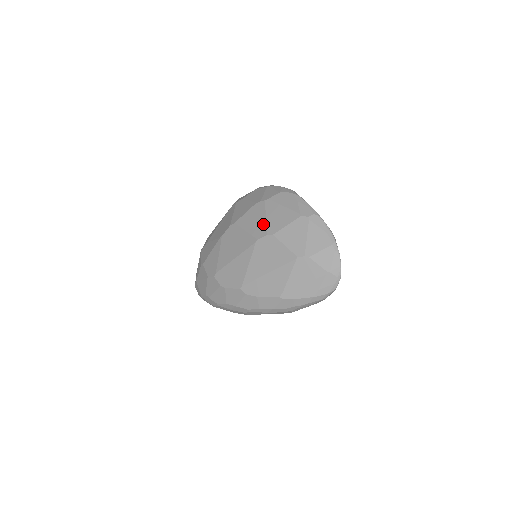
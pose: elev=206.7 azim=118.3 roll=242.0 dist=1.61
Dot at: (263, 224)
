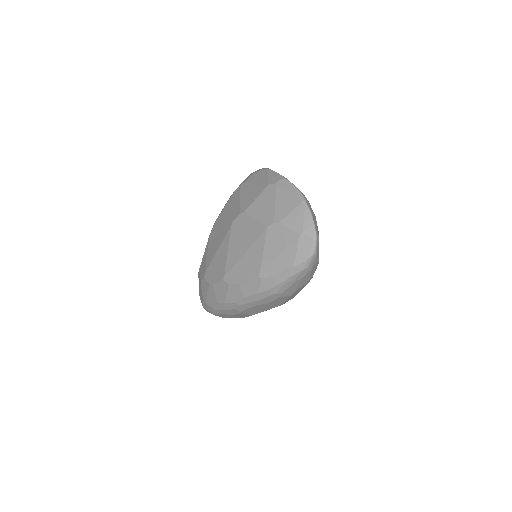
Dot at: (237, 206)
